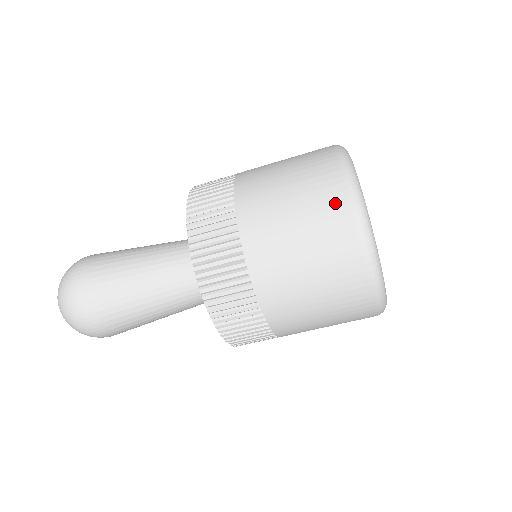
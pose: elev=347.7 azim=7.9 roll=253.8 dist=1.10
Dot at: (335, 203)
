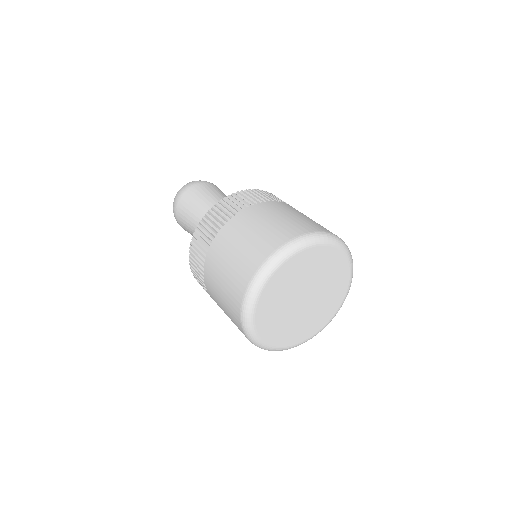
Dot at: (249, 269)
